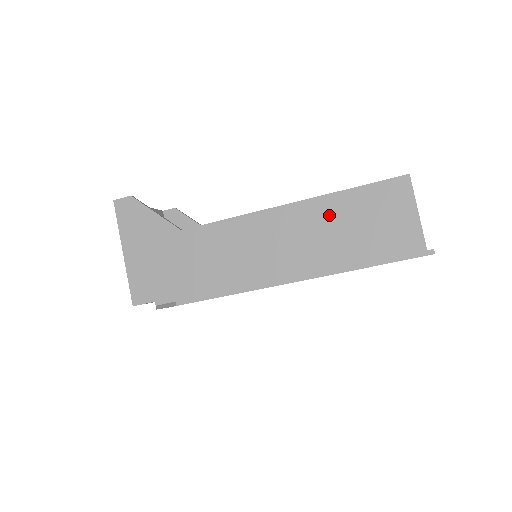
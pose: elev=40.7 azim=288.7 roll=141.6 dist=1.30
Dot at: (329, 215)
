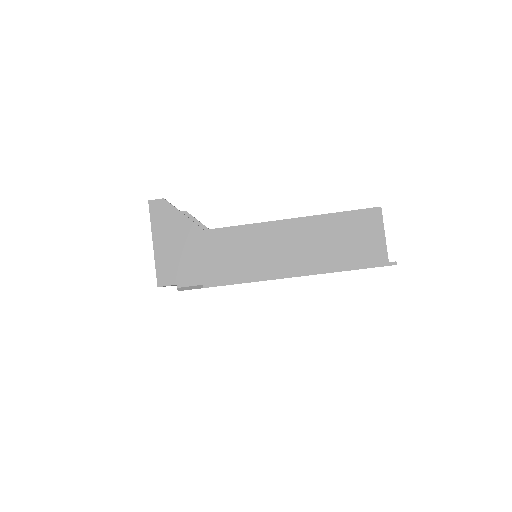
Dot at: (321, 230)
